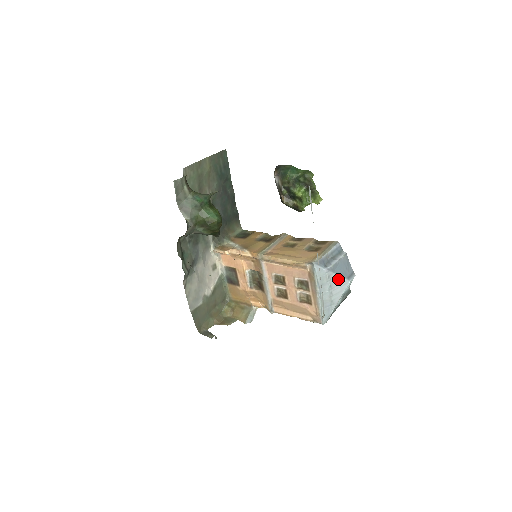
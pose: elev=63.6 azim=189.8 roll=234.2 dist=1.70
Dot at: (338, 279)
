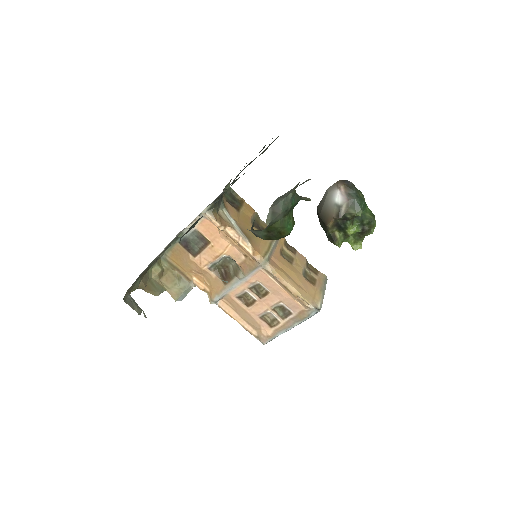
Dot at: occluded
